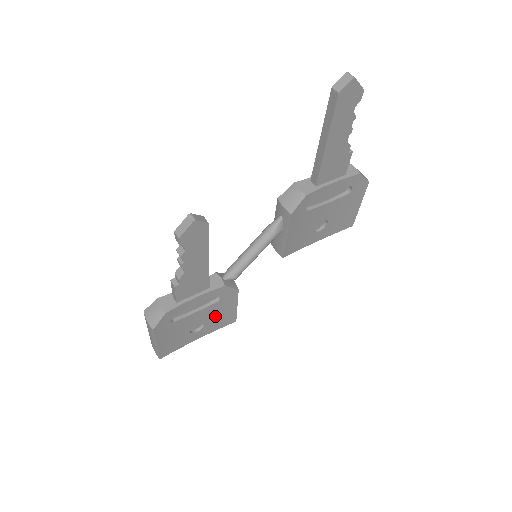
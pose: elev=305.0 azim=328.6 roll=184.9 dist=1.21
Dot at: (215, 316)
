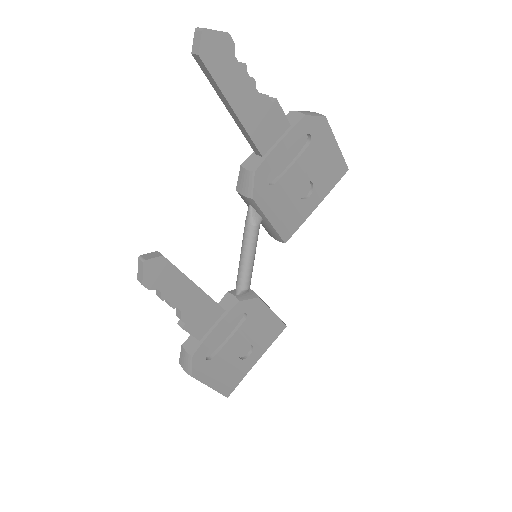
Dot at: (257, 333)
